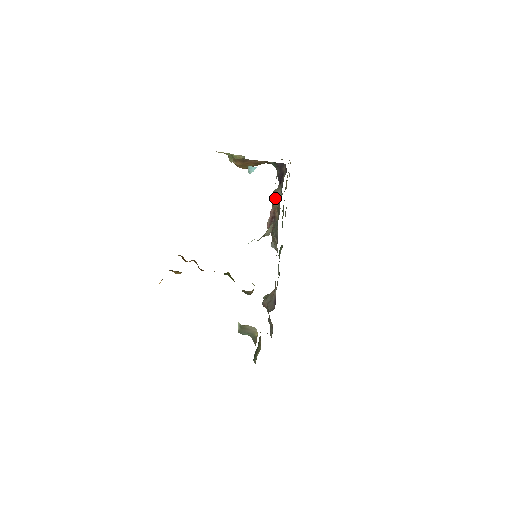
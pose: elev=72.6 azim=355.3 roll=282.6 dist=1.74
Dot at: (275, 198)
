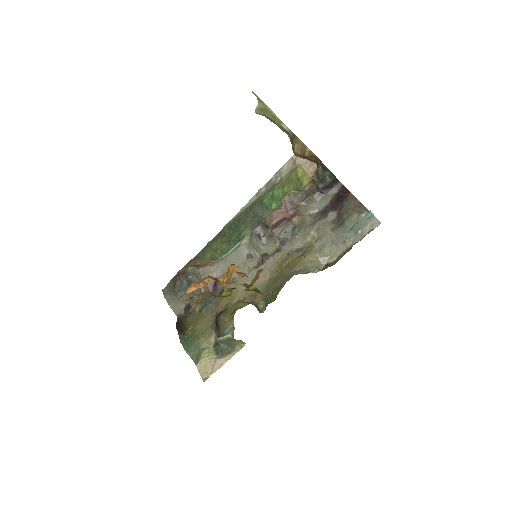
Dot at: (308, 206)
